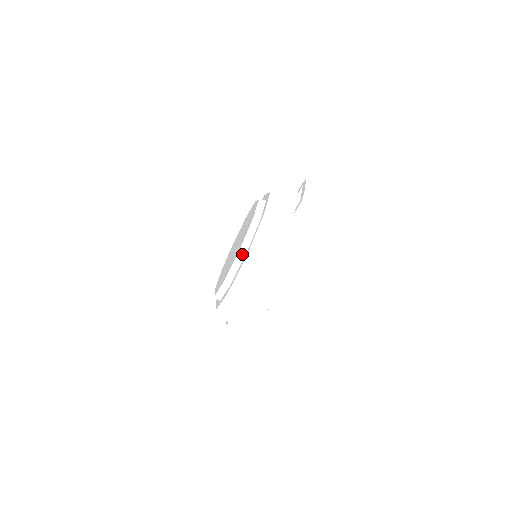
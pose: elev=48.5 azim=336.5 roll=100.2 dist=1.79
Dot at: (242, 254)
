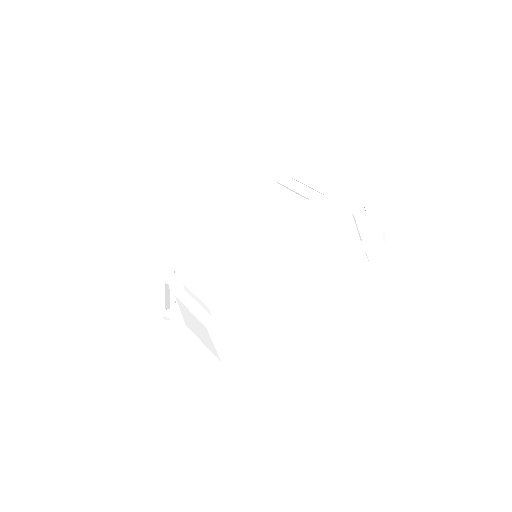
Dot at: (296, 284)
